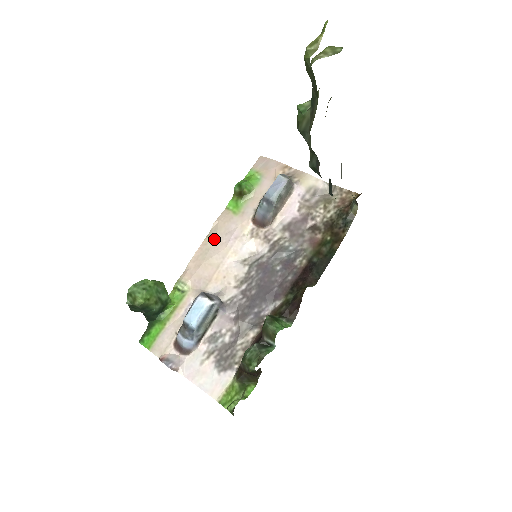
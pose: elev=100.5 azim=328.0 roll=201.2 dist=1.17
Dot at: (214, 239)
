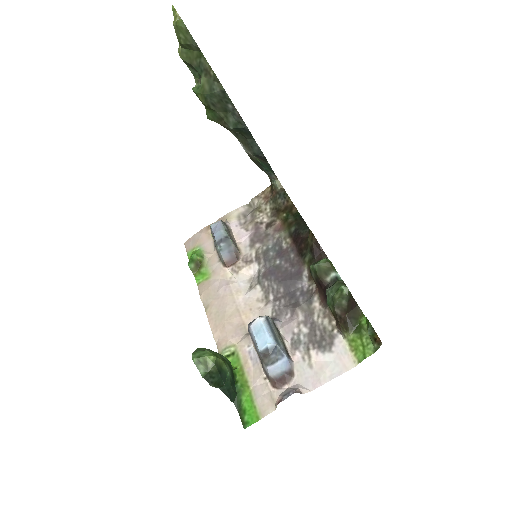
Dot at: (213, 303)
